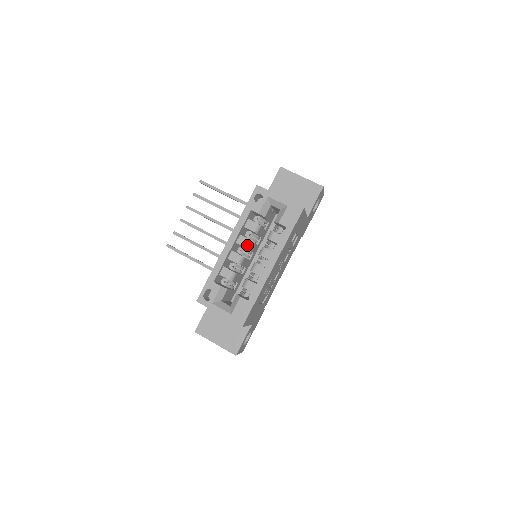
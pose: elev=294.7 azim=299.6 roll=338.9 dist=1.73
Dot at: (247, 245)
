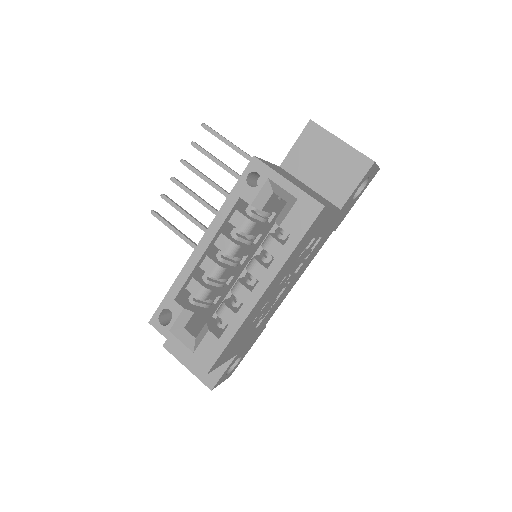
Dot at: (230, 251)
